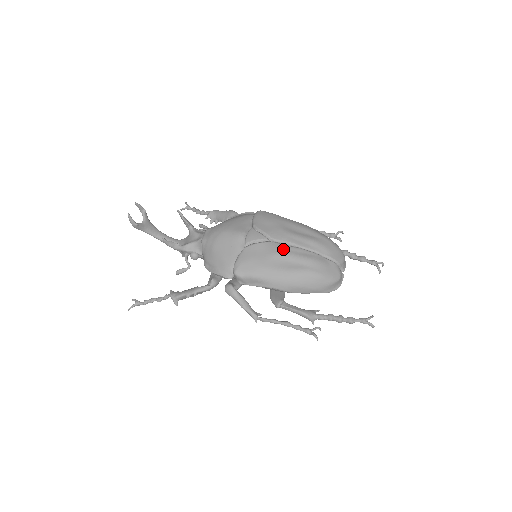
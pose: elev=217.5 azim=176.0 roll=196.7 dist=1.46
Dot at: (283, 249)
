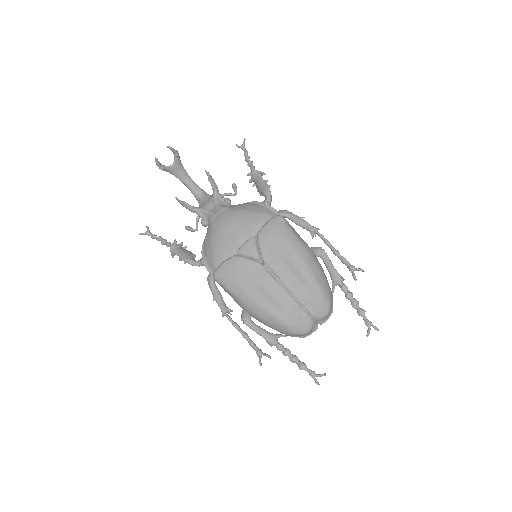
Dot at: (266, 280)
